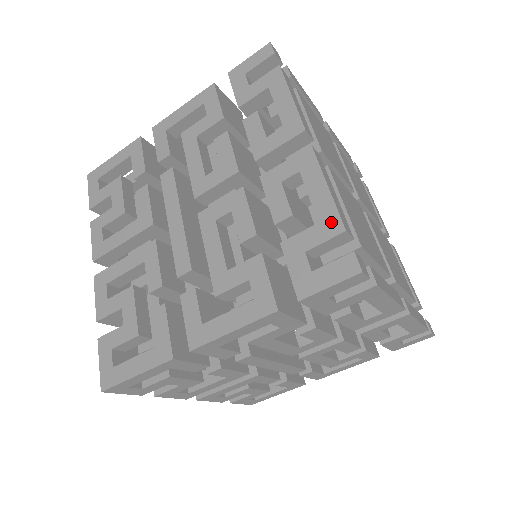
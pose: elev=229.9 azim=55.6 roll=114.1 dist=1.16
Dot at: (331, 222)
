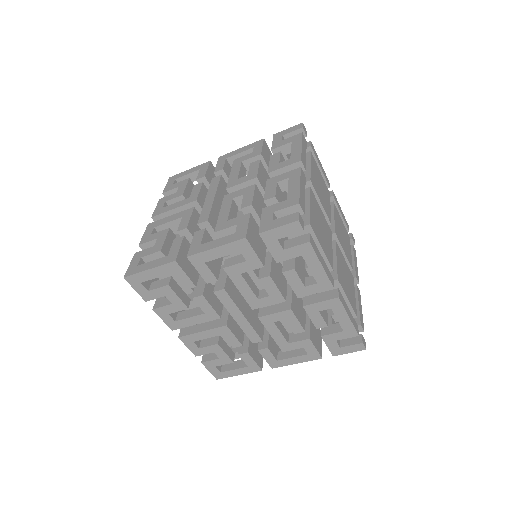
Dot at: (351, 332)
